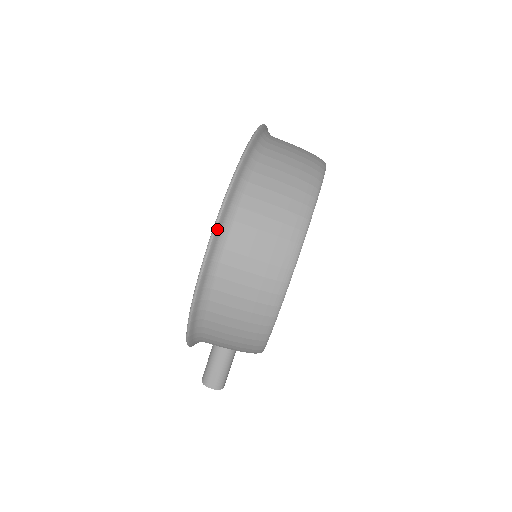
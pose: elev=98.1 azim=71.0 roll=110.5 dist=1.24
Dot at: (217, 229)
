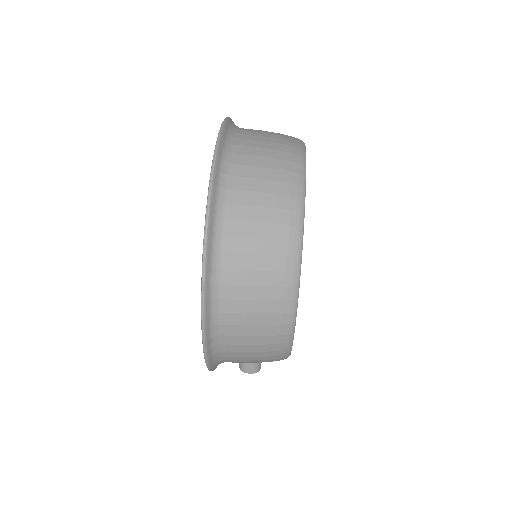
Dot at: (205, 301)
